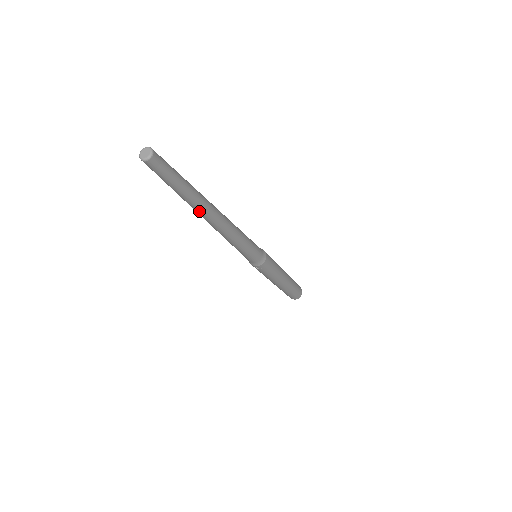
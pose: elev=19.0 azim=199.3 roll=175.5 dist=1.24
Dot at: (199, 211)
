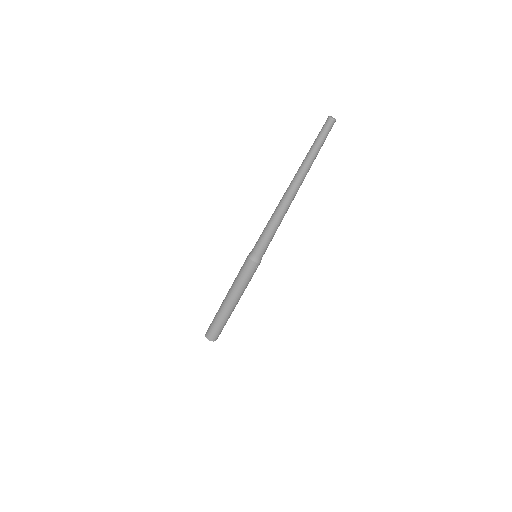
Dot at: occluded
